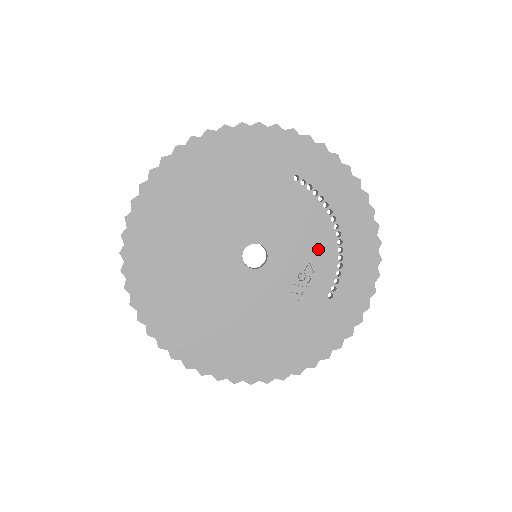
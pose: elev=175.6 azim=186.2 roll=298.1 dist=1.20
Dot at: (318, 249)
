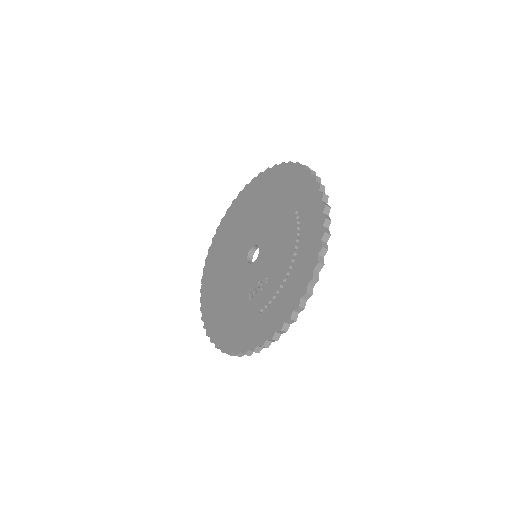
Dot at: (277, 271)
